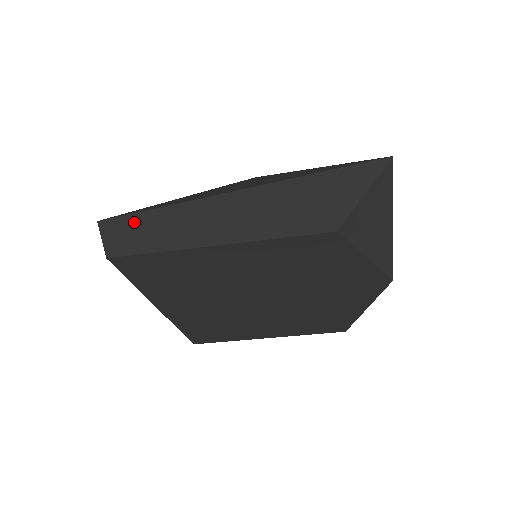
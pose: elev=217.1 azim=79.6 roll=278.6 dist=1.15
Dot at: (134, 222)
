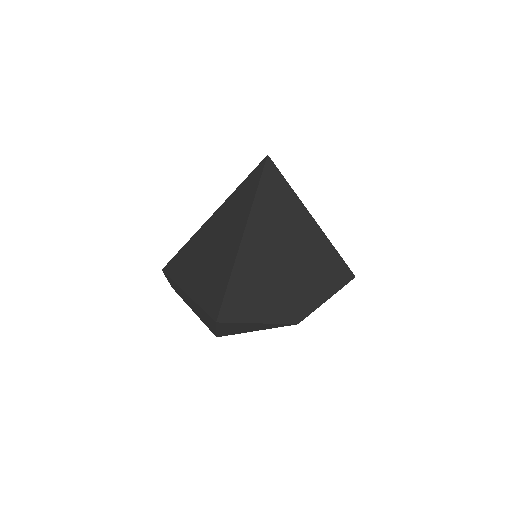
Dot at: (169, 279)
